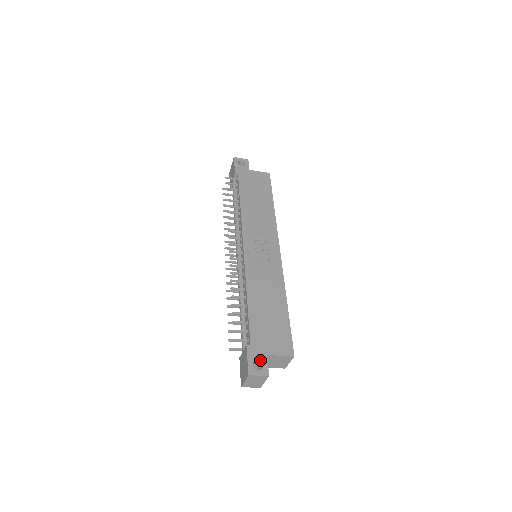
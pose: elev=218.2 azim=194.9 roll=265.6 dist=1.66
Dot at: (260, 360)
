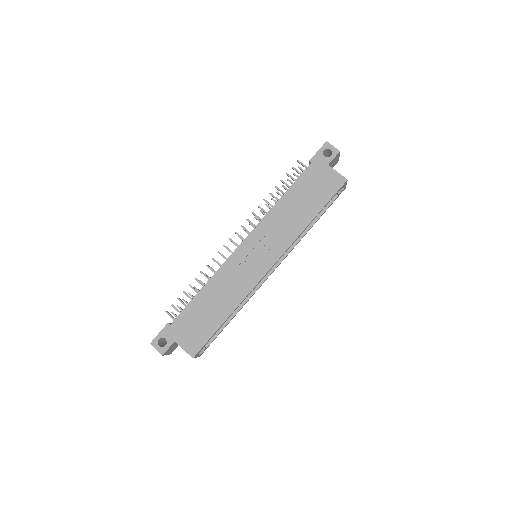
Dot at: (167, 340)
